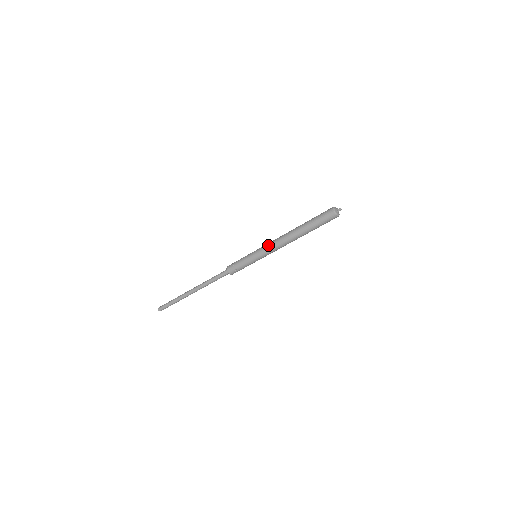
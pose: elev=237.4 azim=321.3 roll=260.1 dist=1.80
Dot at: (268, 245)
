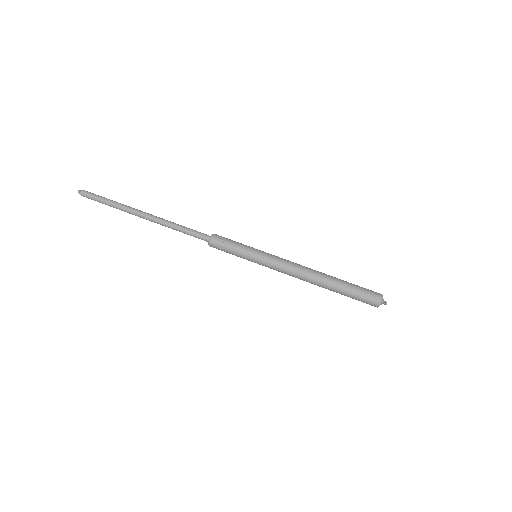
Dot at: (282, 261)
